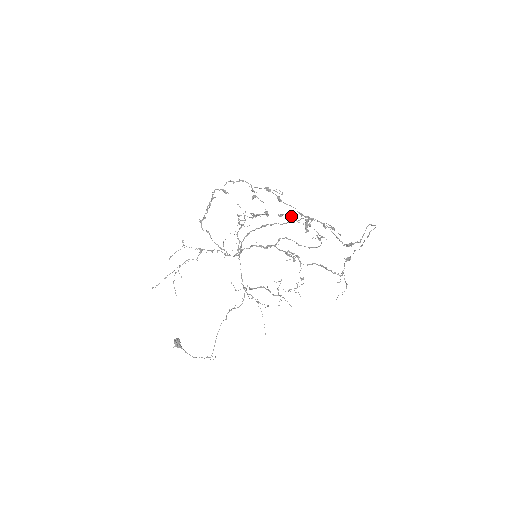
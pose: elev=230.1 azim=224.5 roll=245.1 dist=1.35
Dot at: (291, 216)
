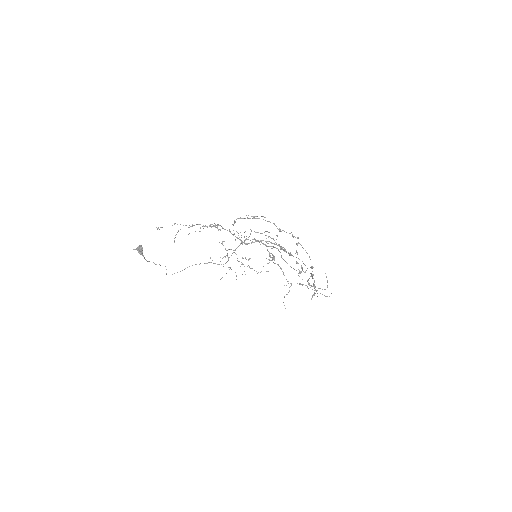
Dot at: (302, 267)
